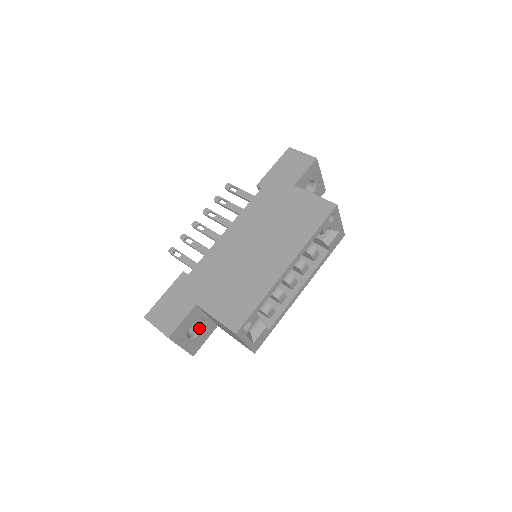
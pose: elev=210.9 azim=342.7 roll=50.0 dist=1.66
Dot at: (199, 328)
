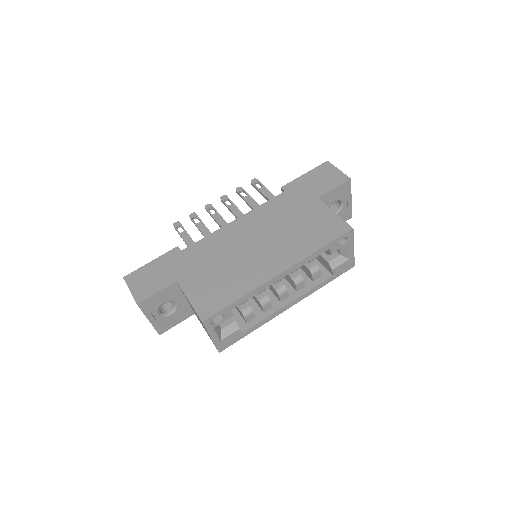
Dot at: (174, 308)
